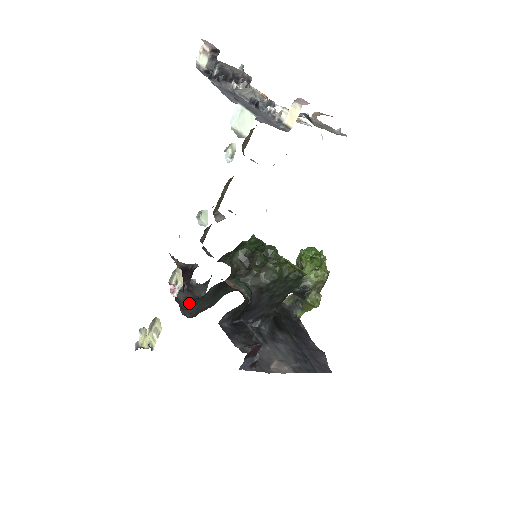
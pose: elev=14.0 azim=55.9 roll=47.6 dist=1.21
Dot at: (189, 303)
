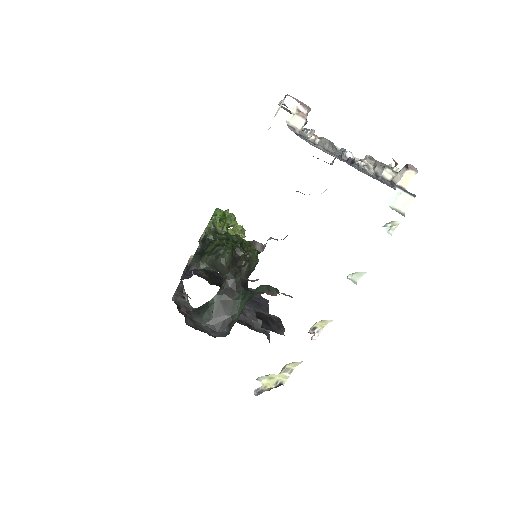
Dot at: (198, 323)
